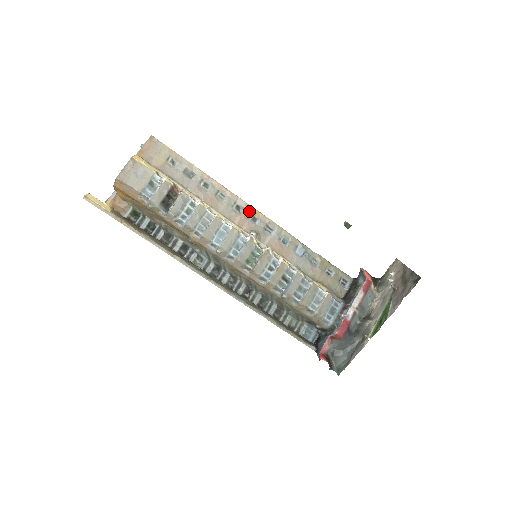
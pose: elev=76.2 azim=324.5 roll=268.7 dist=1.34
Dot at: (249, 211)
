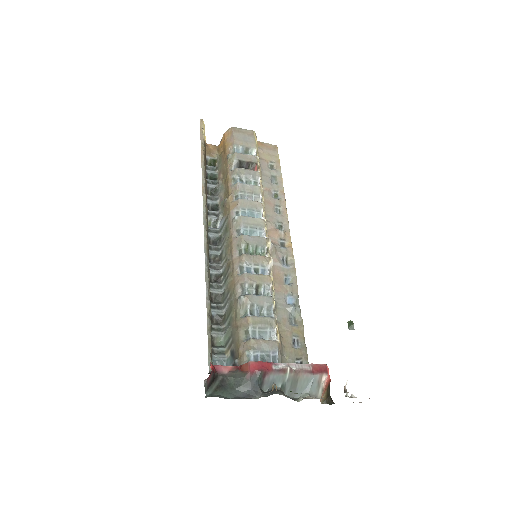
Dot at: (286, 237)
